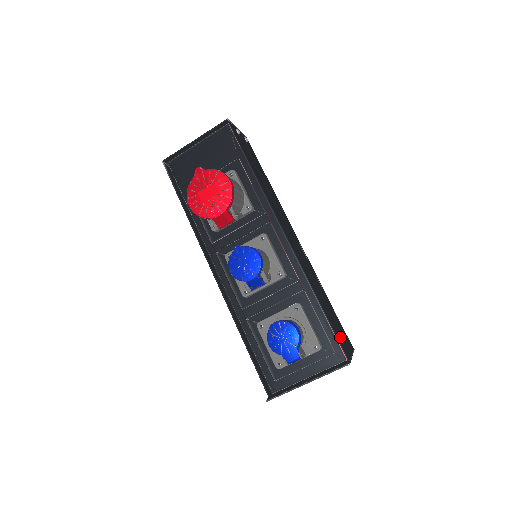
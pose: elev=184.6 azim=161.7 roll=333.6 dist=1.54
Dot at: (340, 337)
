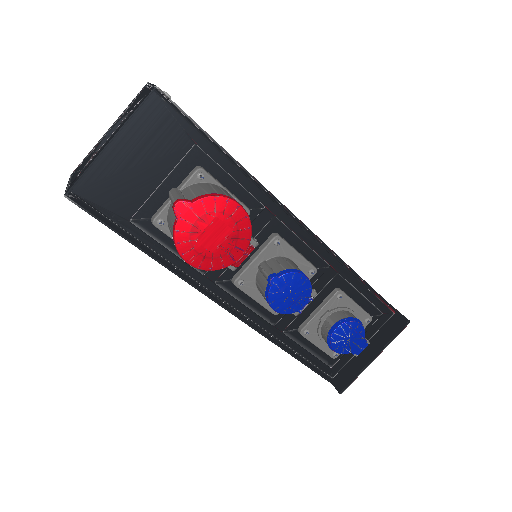
Dot at: occluded
